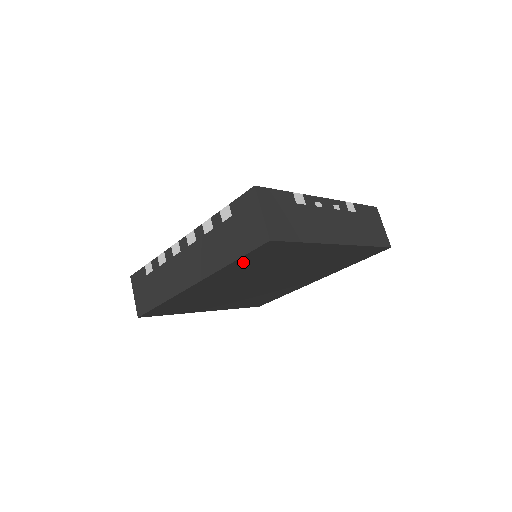
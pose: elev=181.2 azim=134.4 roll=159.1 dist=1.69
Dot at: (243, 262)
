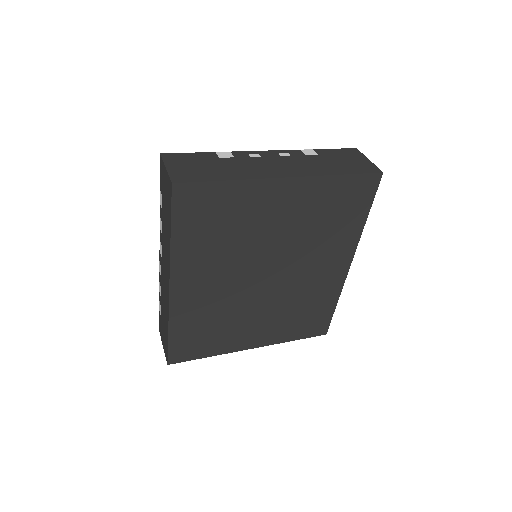
Dot at: (185, 233)
